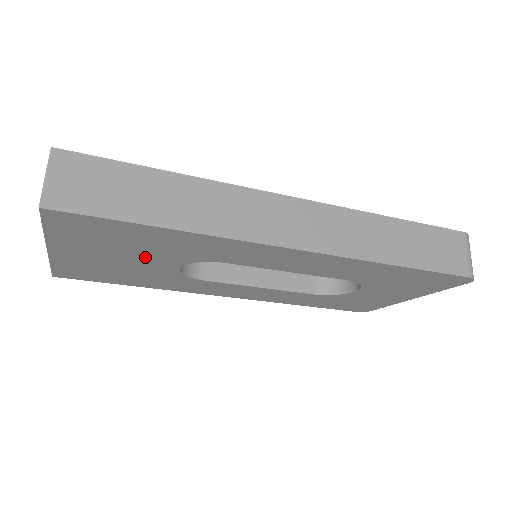
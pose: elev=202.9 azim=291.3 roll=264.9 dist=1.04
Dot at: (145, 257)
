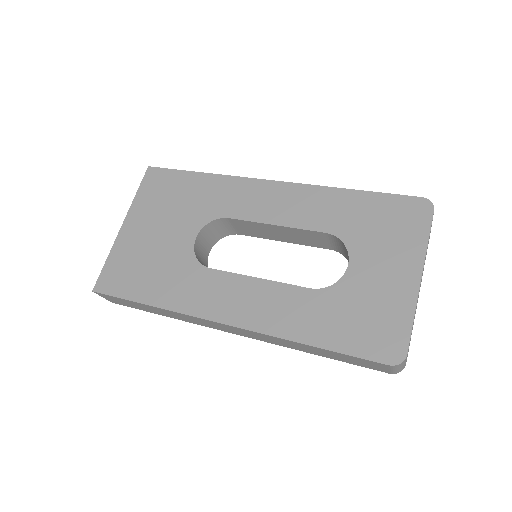
Dot at: occluded
